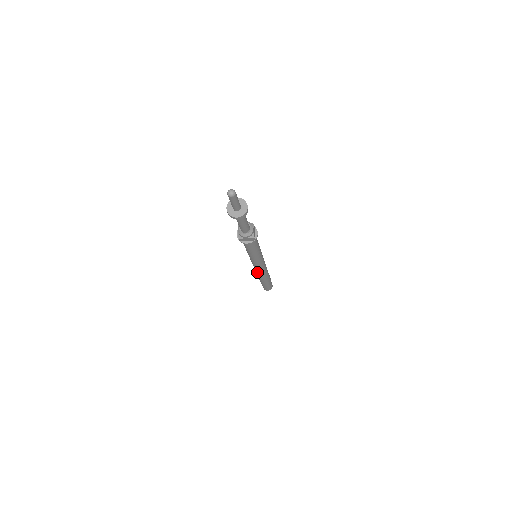
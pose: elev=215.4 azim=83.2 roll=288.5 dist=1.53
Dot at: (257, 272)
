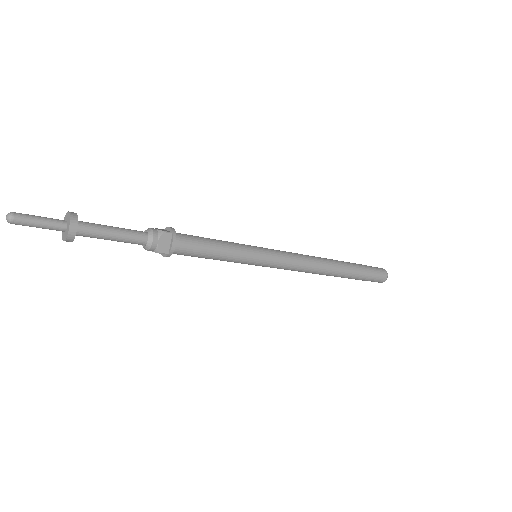
Dot at: occluded
